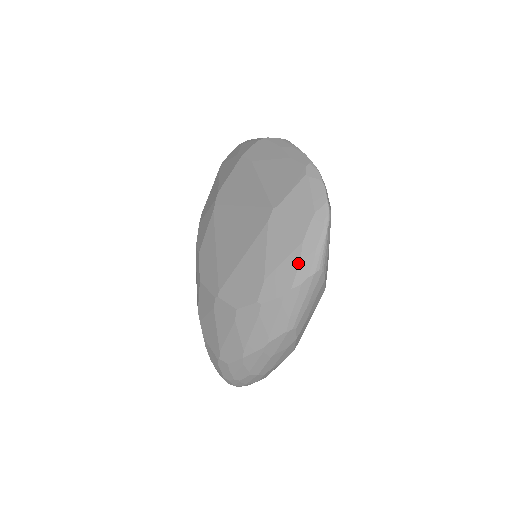
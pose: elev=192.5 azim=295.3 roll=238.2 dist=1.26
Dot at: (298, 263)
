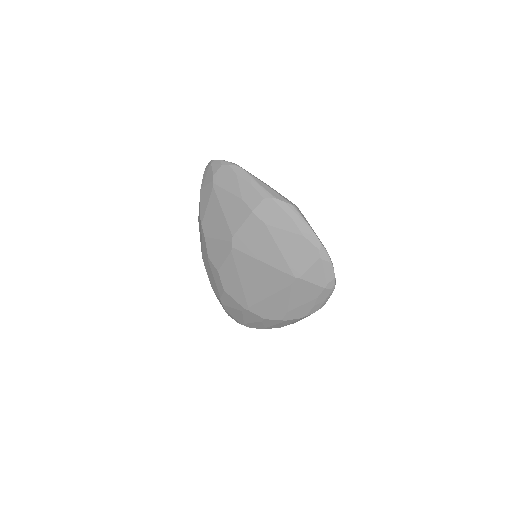
Dot at: (312, 307)
